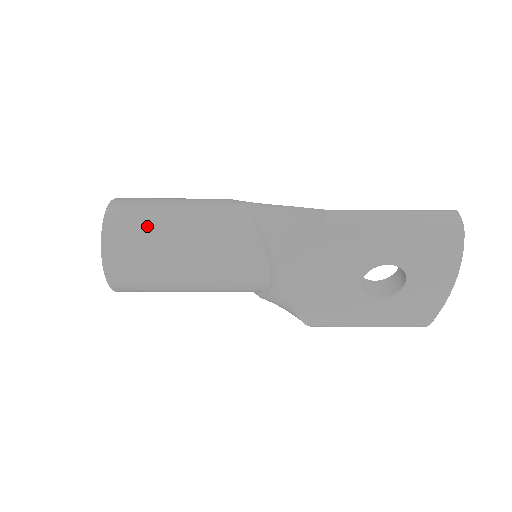
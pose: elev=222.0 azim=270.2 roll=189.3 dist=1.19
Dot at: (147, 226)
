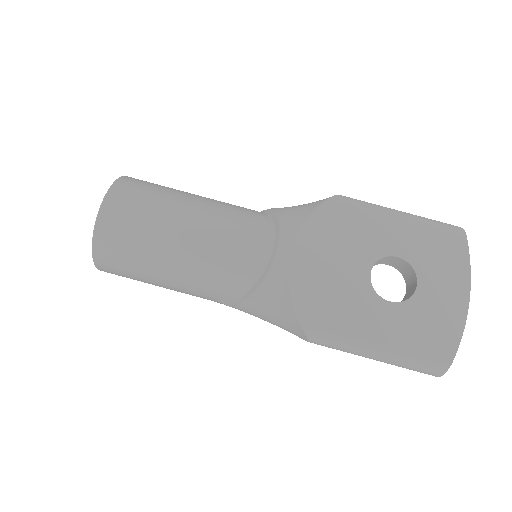
Dot at: (165, 187)
